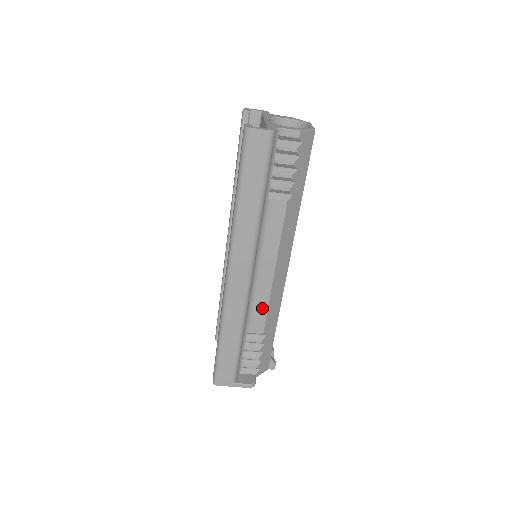
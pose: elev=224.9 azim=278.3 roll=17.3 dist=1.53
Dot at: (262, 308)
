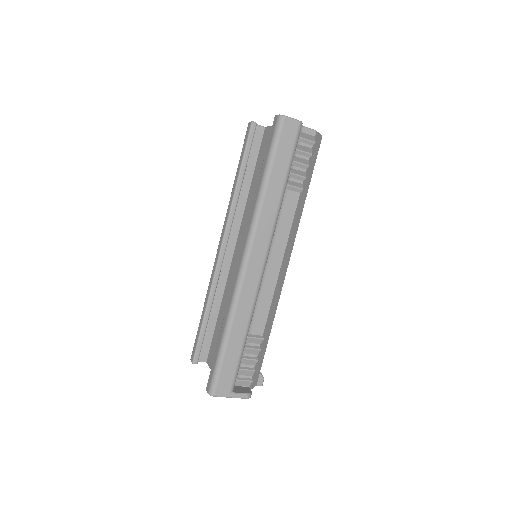
Dot at: (265, 305)
